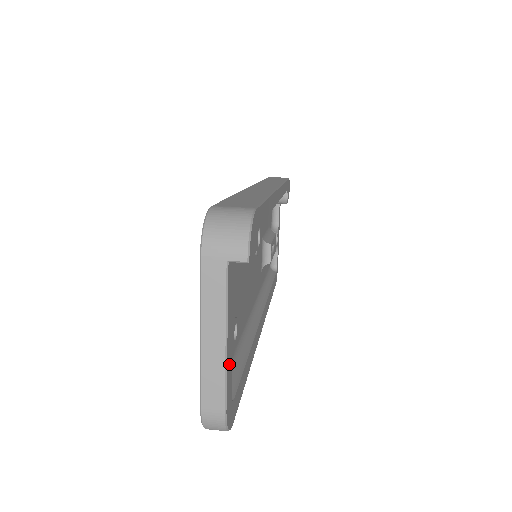
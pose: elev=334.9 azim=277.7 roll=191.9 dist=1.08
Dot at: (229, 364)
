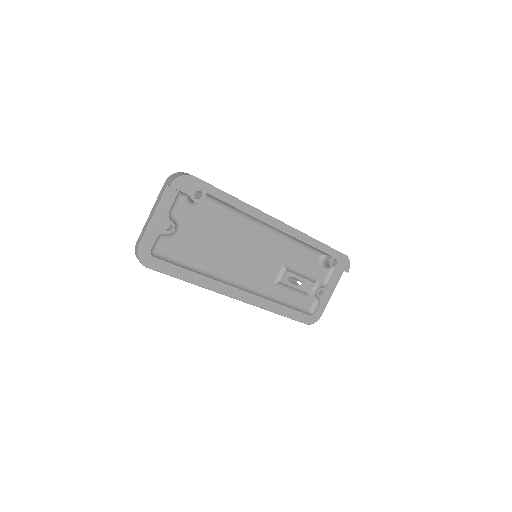
Dot at: (153, 230)
